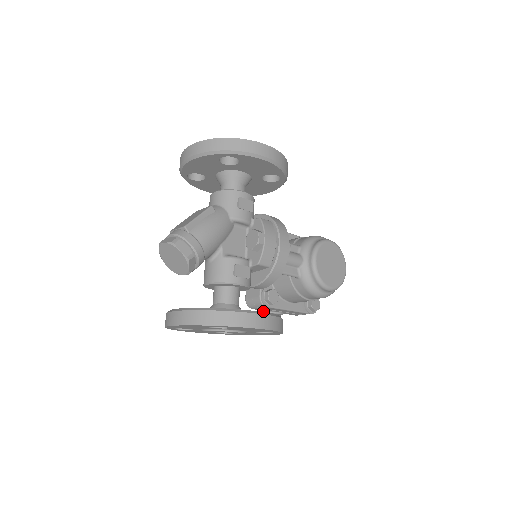
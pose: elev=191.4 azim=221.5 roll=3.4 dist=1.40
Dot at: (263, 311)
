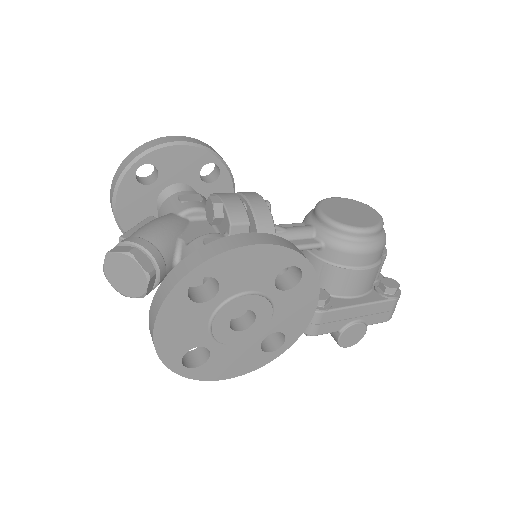
Dot at: (337, 335)
